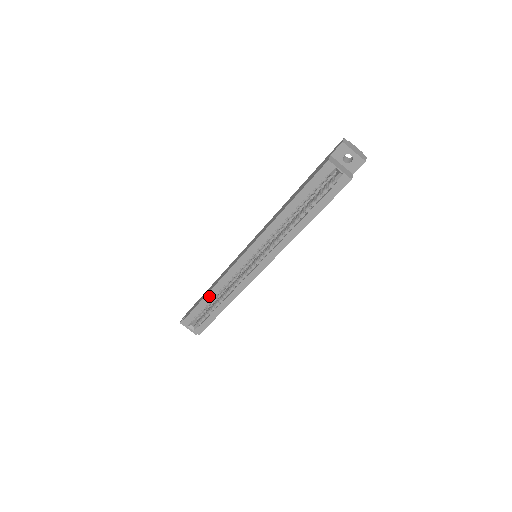
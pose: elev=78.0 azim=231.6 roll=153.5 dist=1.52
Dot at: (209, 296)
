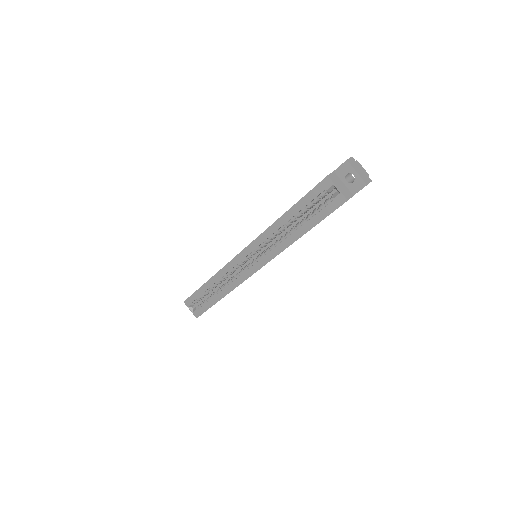
Dot at: (209, 283)
